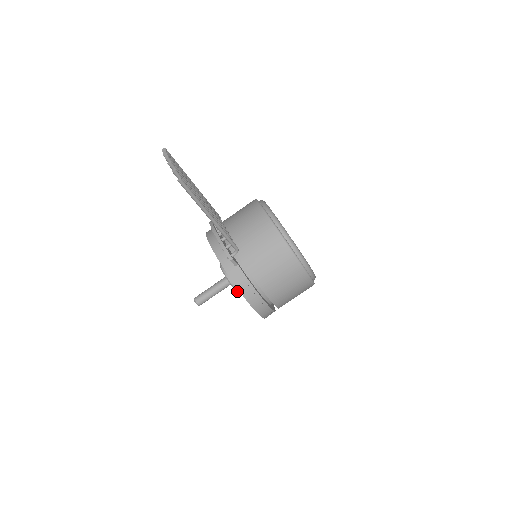
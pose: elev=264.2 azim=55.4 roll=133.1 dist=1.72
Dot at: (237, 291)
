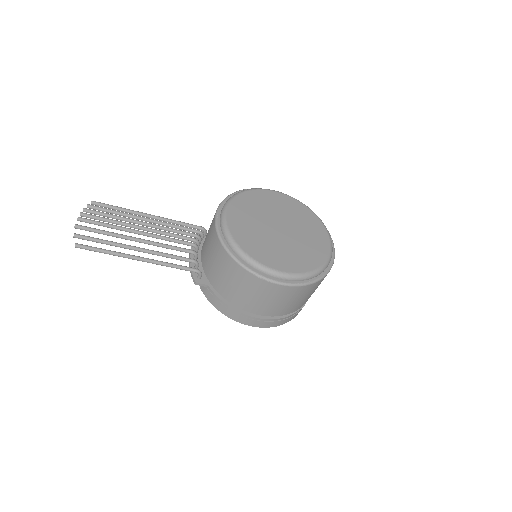
Dot at: occluded
